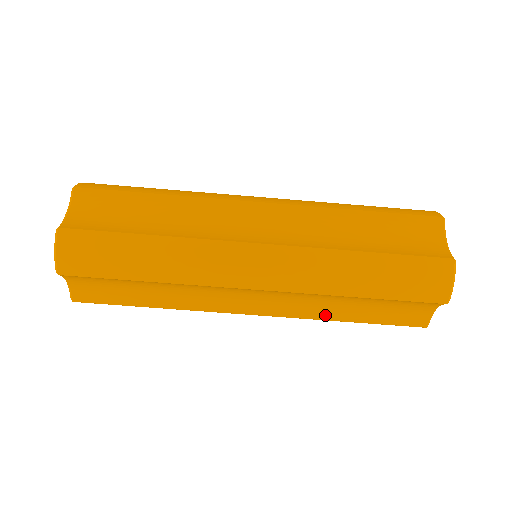
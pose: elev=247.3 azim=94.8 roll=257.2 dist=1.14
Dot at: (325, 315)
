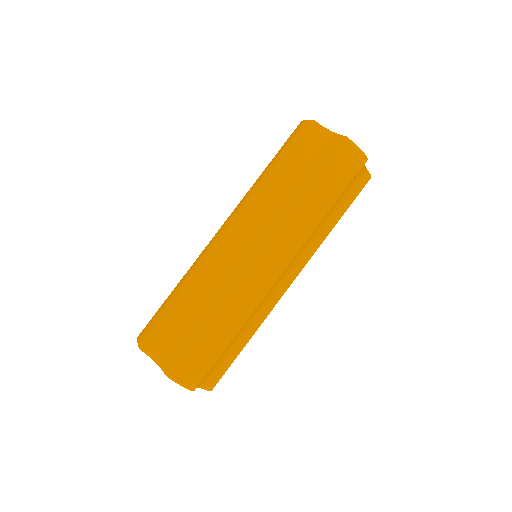
Dot at: (322, 237)
